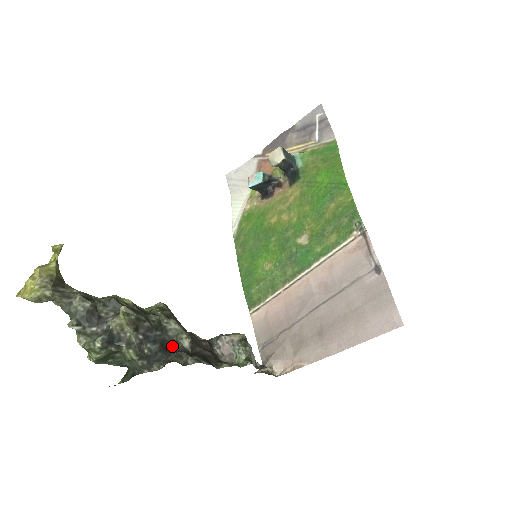
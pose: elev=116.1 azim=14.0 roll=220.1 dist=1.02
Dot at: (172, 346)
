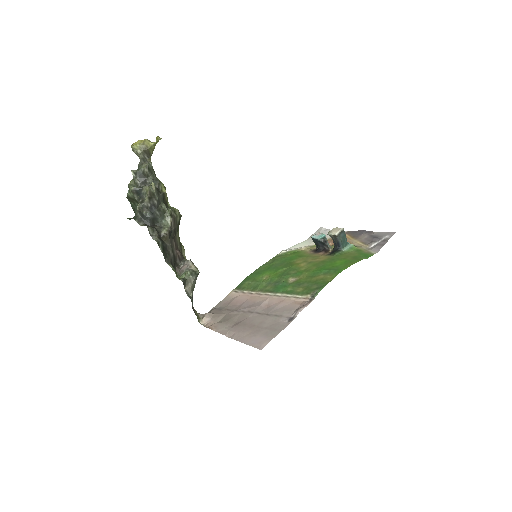
Dot at: (157, 226)
